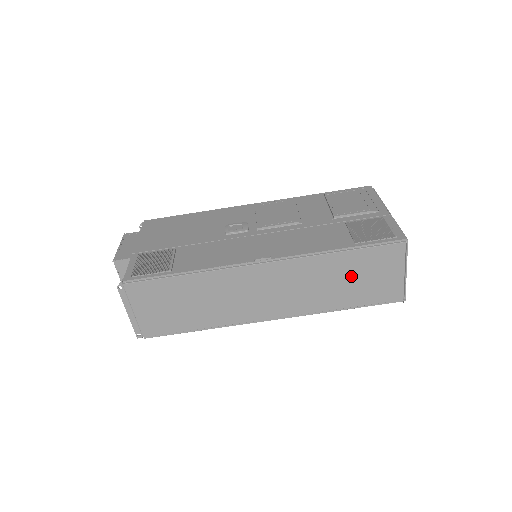
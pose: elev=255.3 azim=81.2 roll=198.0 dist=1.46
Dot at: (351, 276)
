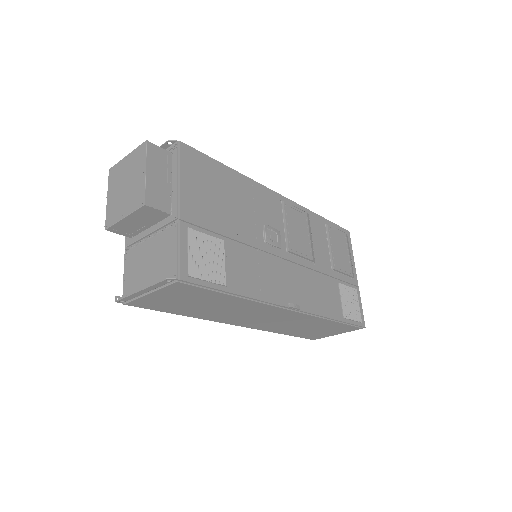
Dot at: (316, 328)
